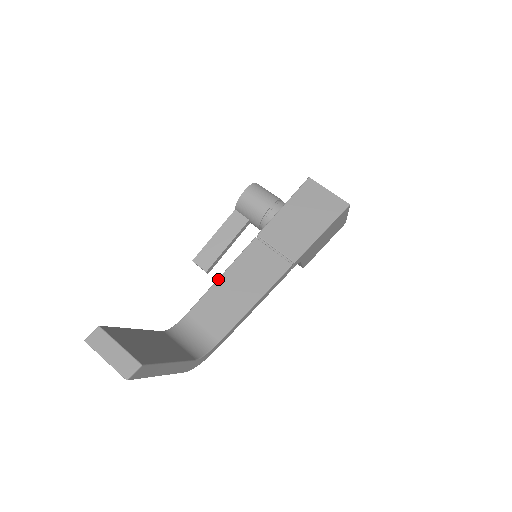
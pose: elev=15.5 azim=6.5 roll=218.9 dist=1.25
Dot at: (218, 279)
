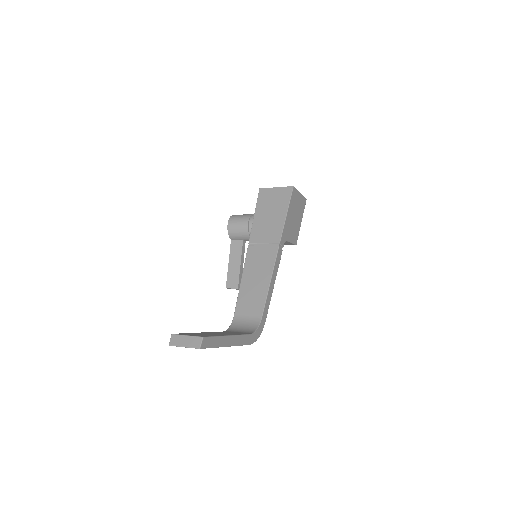
Dot at: (240, 284)
